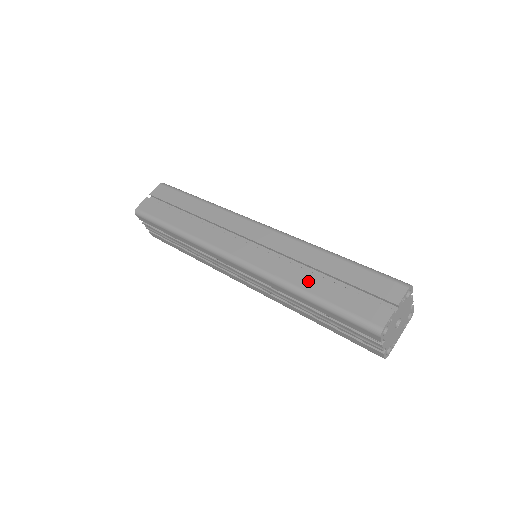
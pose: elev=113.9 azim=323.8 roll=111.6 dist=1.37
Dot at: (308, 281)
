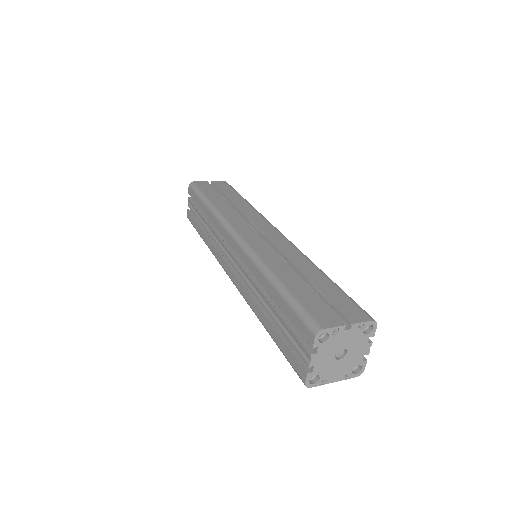
Dot at: (285, 272)
